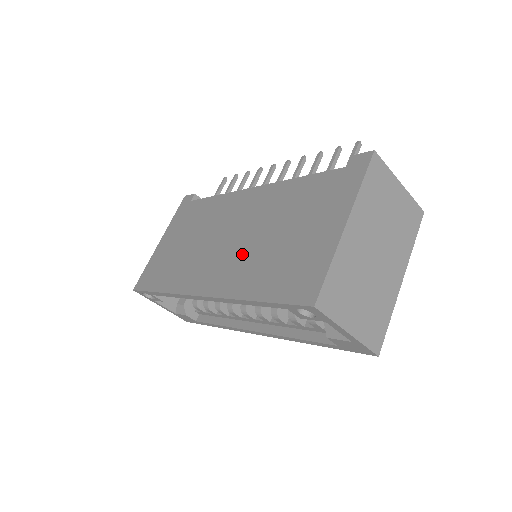
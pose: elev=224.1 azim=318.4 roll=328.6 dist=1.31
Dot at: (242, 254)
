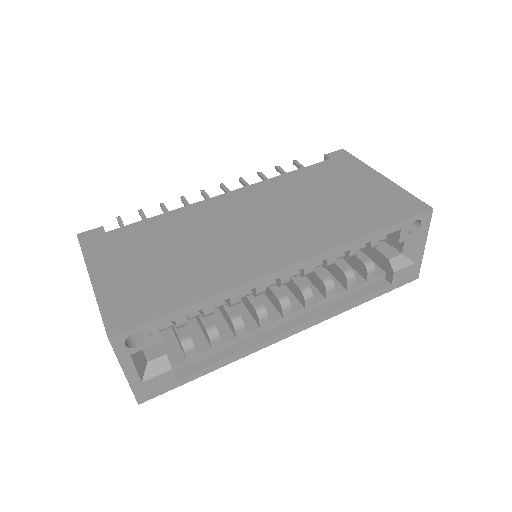
Dot at: (301, 222)
